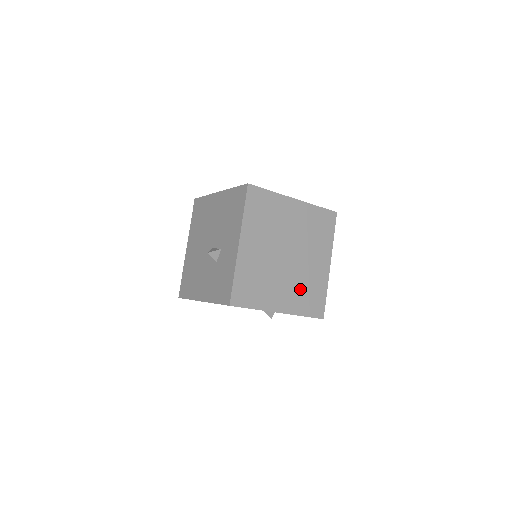
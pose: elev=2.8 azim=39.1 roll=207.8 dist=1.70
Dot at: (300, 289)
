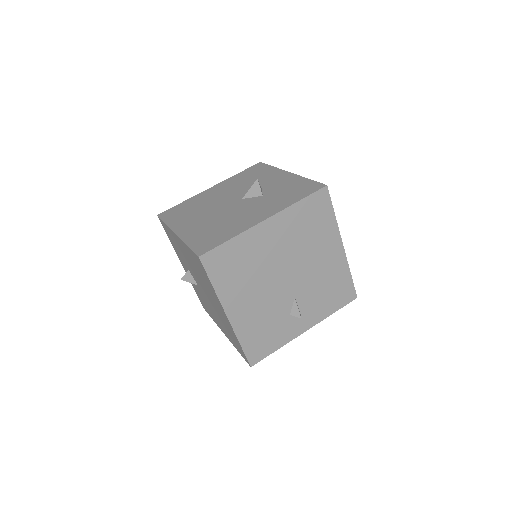
Dot at: occluded
